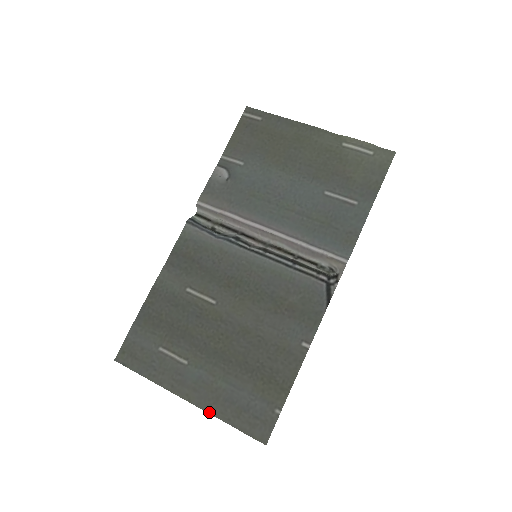
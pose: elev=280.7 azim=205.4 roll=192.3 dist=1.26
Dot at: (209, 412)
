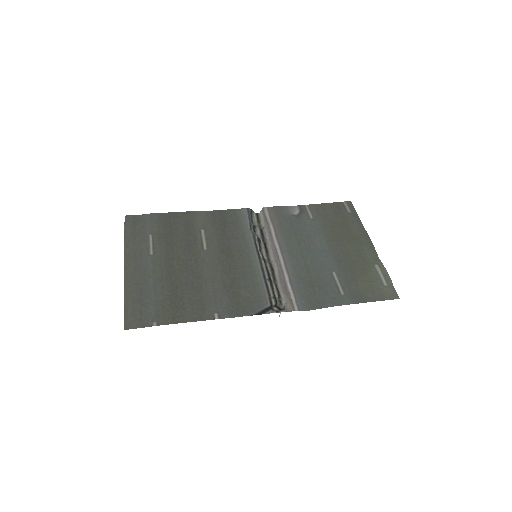
Dot at: (125, 284)
